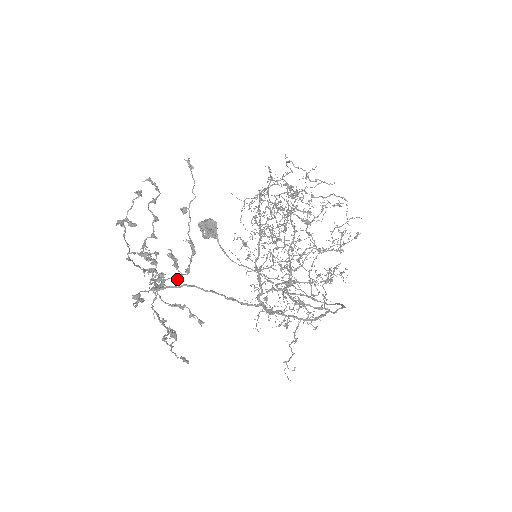
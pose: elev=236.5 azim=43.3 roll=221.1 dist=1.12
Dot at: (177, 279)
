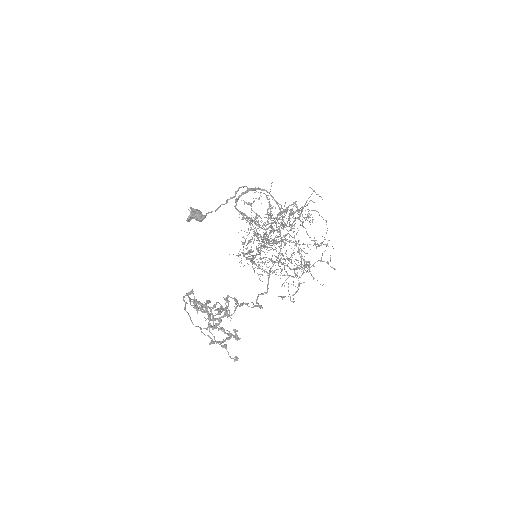
Dot at: occluded
